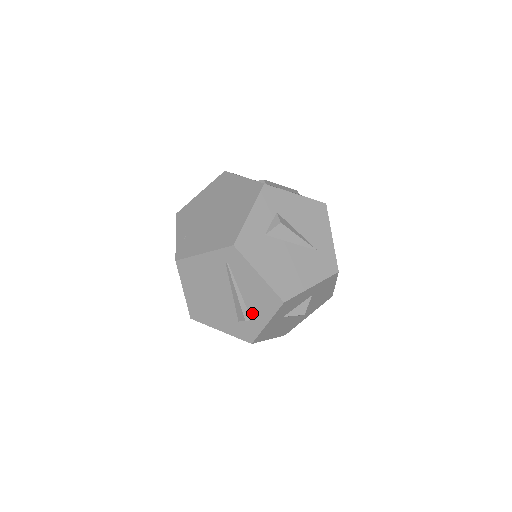
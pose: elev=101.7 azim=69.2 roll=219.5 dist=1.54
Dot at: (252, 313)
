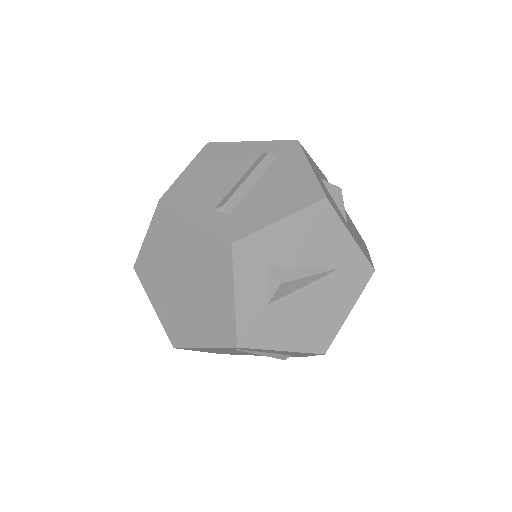
Dot at: occluded
